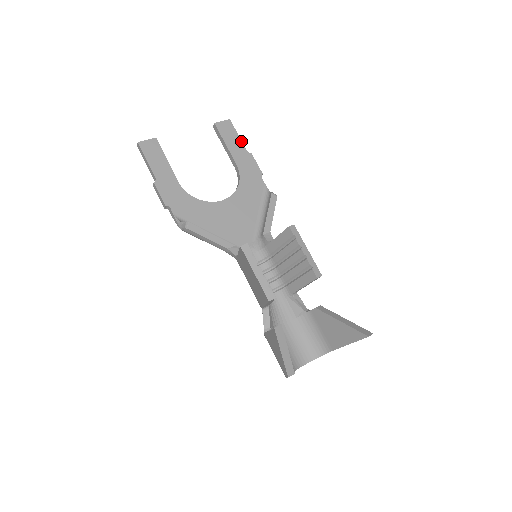
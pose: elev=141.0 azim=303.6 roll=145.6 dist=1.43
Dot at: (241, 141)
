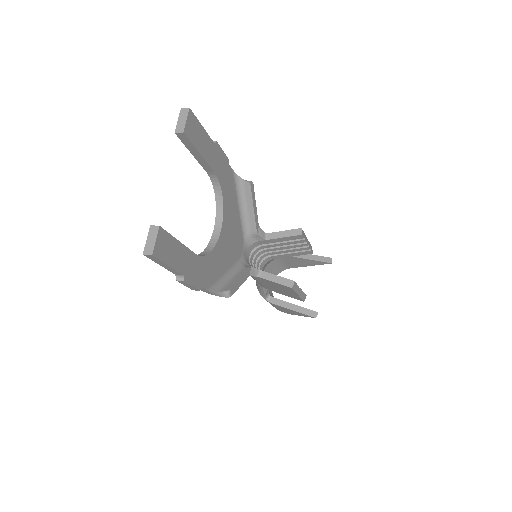
Dot at: (206, 133)
